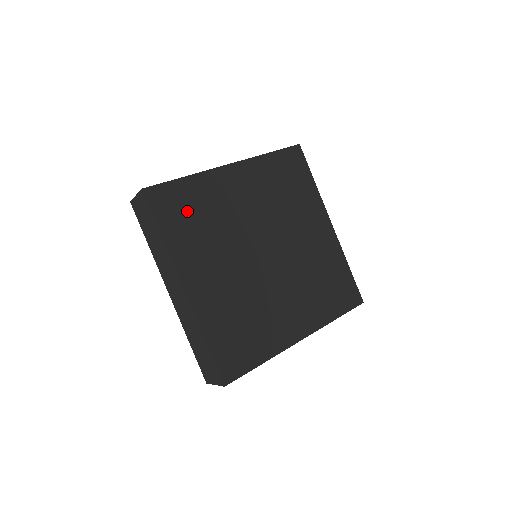
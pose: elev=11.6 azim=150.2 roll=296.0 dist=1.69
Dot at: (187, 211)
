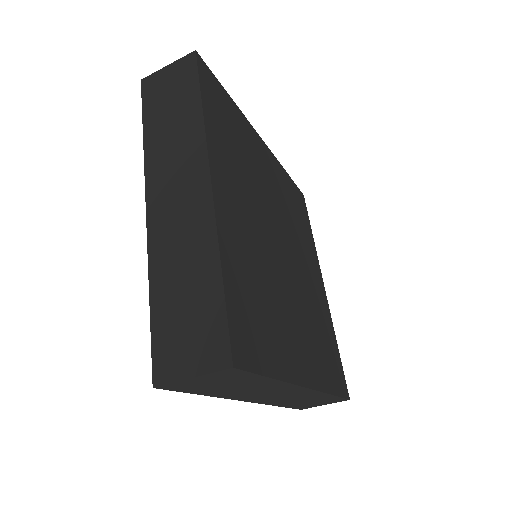
Dot at: (227, 121)
